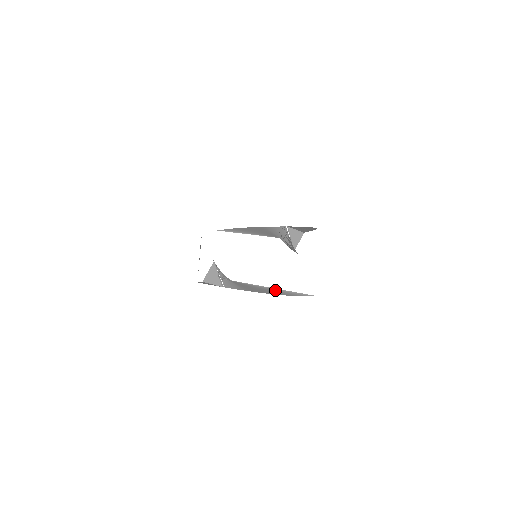
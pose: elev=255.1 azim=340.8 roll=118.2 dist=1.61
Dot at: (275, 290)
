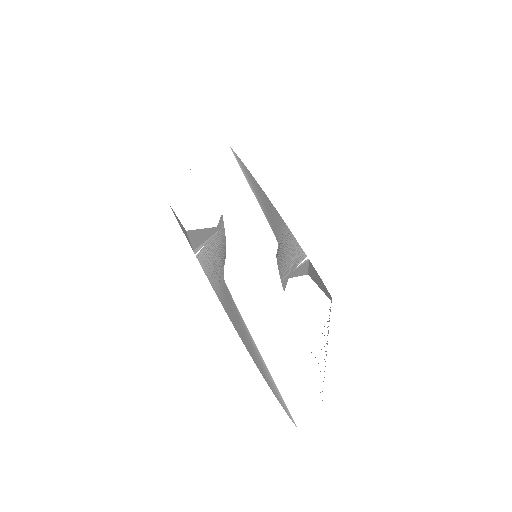
Dot at: (263, 364)
